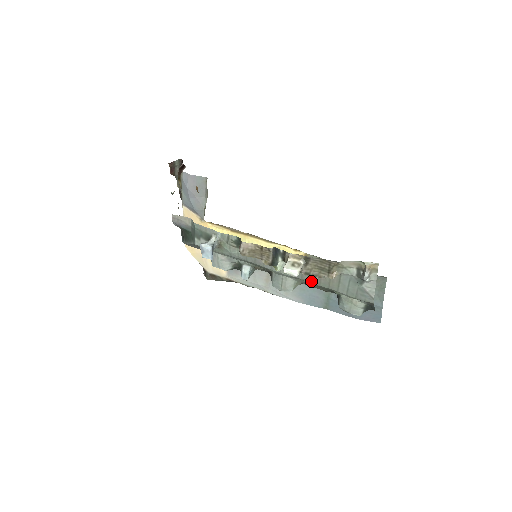
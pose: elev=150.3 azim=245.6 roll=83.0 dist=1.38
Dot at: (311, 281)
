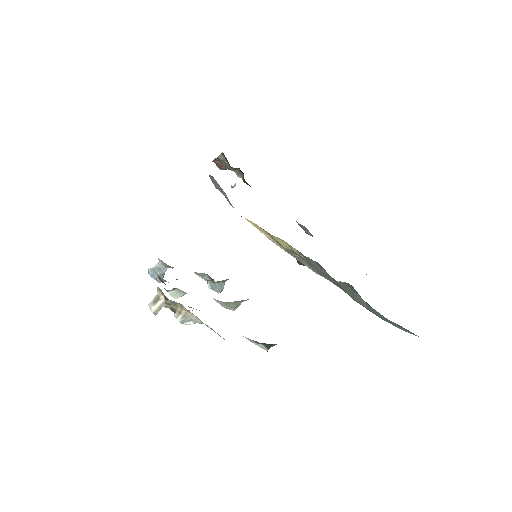
Dot at: occluded
